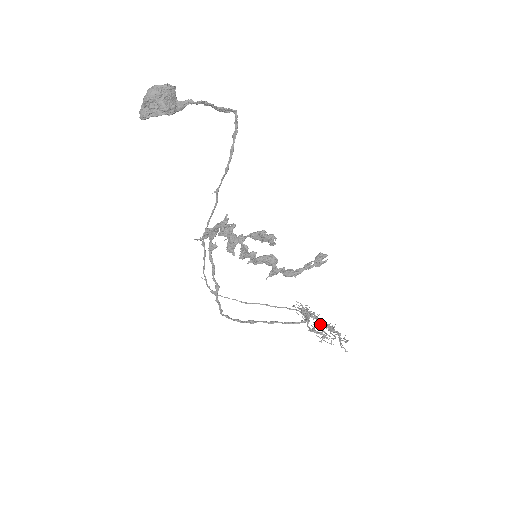
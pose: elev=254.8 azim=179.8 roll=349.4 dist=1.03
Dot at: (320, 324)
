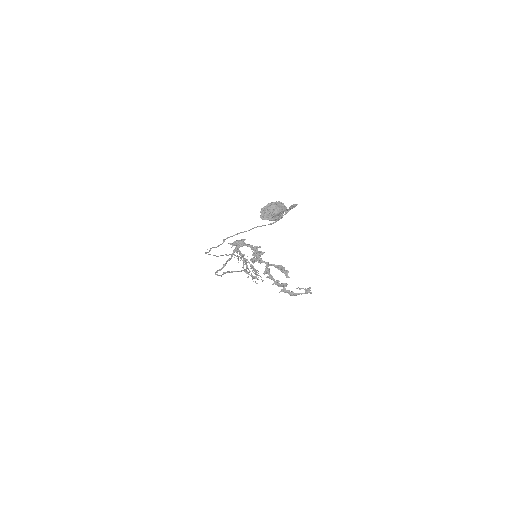
Dot at: occluded
